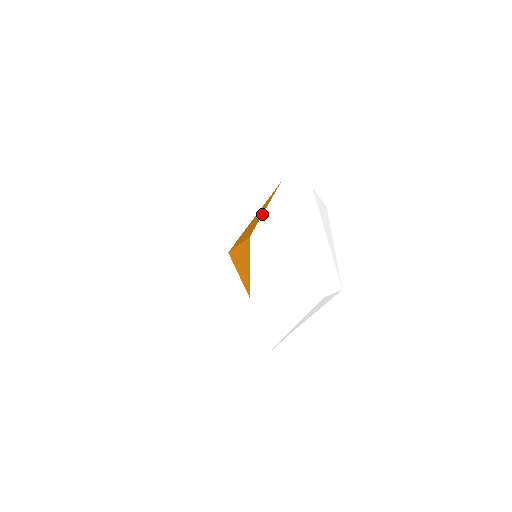
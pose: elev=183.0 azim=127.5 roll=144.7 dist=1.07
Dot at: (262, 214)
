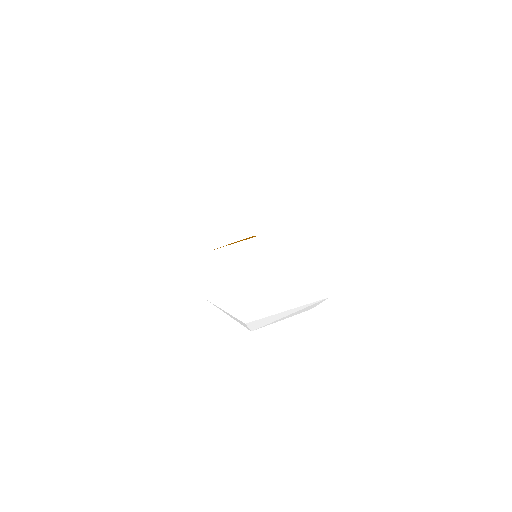
Dot at: occluded
